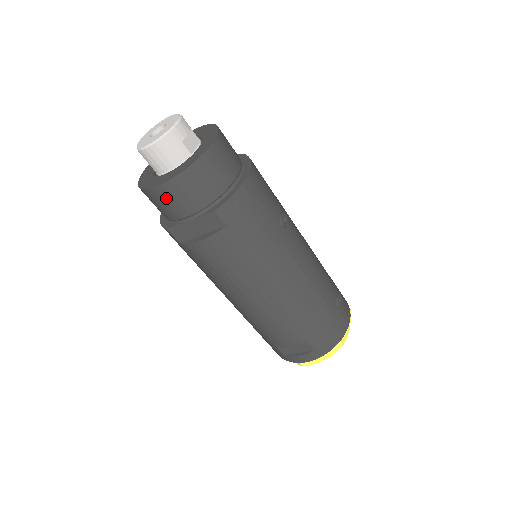
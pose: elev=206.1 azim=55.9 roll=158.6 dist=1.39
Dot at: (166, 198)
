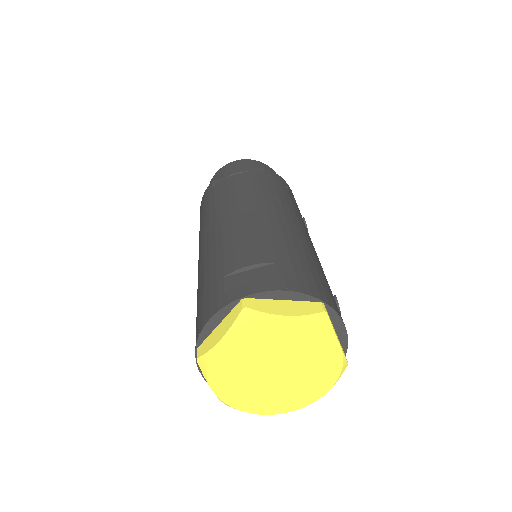
Dot at: (232, 166)
